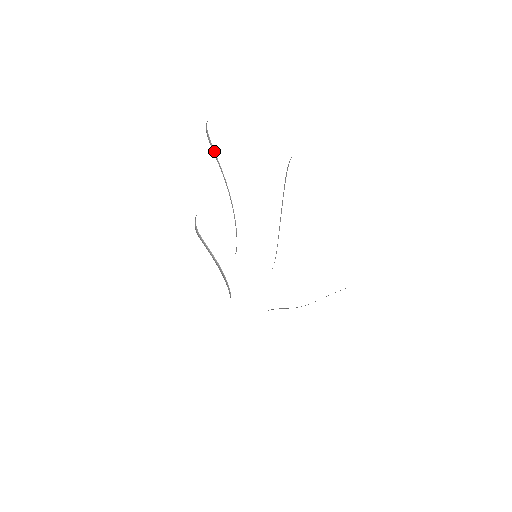
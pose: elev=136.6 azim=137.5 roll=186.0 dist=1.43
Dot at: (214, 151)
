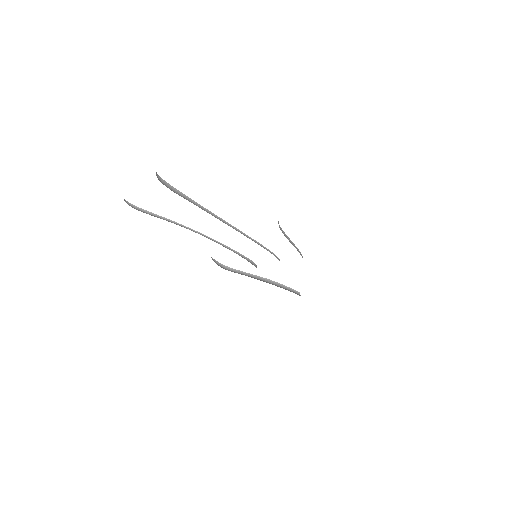
Dot at: (152, 213)
